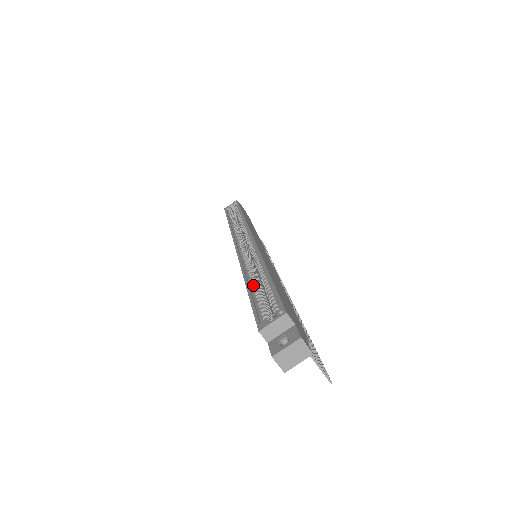
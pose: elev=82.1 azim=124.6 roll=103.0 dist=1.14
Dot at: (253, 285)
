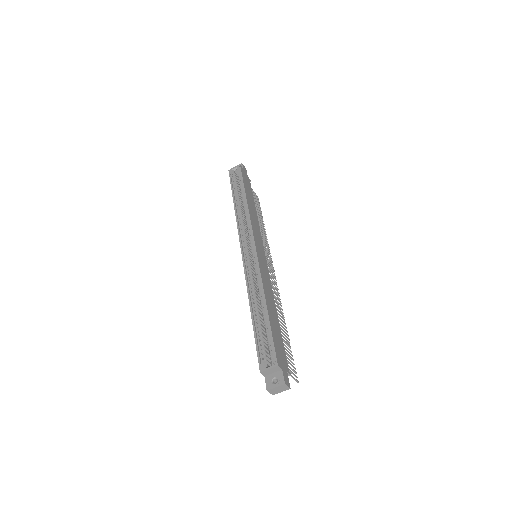
Dot at: (256, 314)
